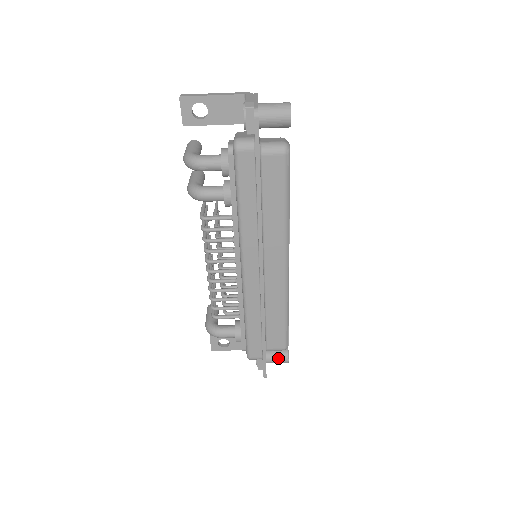
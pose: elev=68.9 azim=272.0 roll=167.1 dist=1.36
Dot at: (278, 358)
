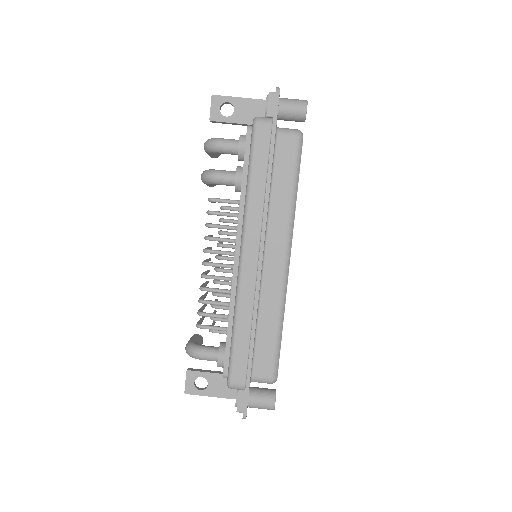
Dot at: (263, 398)
